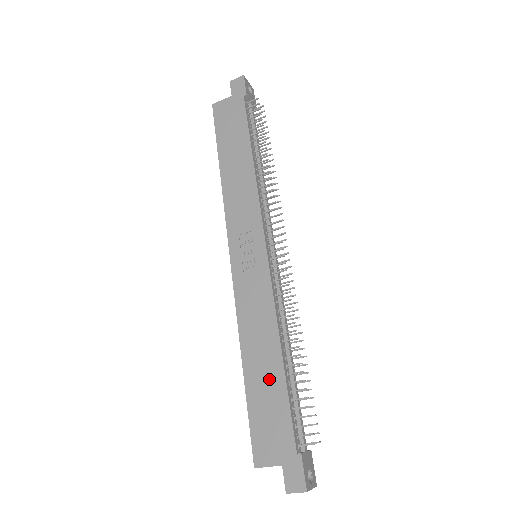
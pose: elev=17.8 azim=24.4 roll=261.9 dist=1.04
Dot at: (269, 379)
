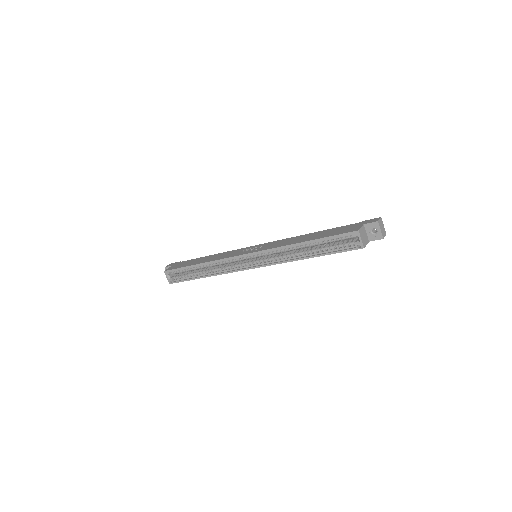
Dot at: (319, 234)
